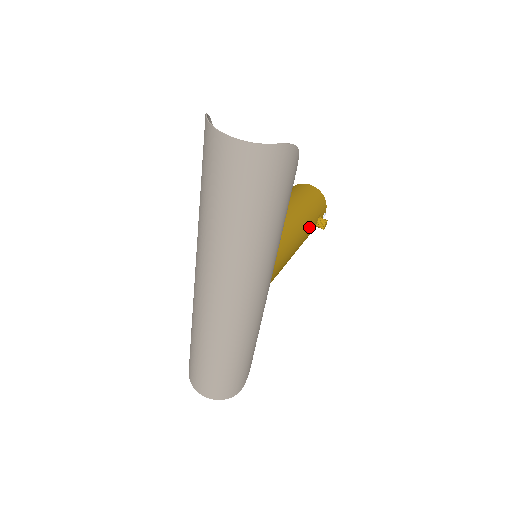
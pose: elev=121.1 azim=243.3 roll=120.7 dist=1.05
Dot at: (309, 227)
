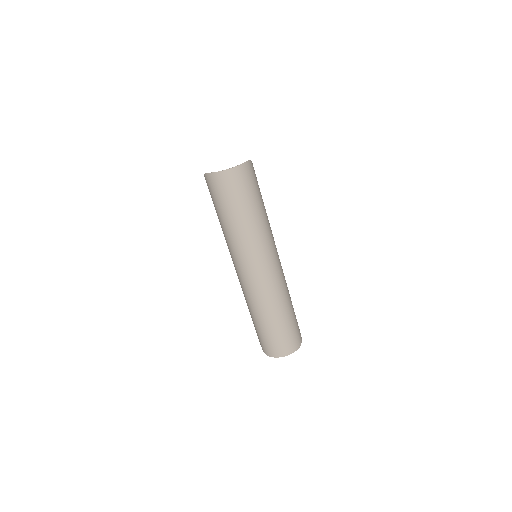
Dot at: occluded
